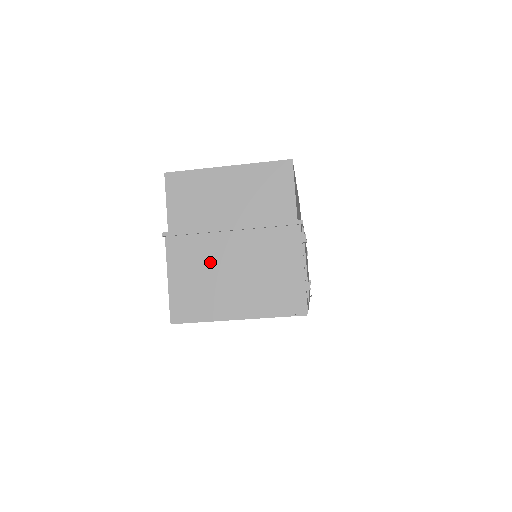
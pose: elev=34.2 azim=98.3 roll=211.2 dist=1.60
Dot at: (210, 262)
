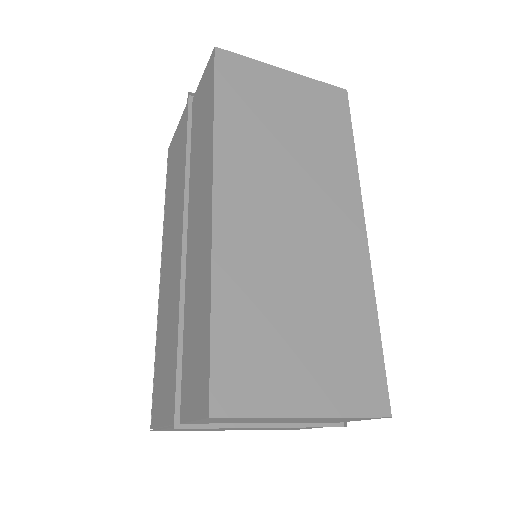
Dot at: occluded
